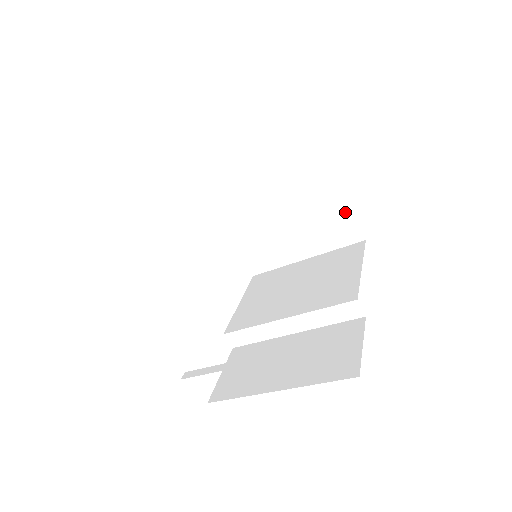
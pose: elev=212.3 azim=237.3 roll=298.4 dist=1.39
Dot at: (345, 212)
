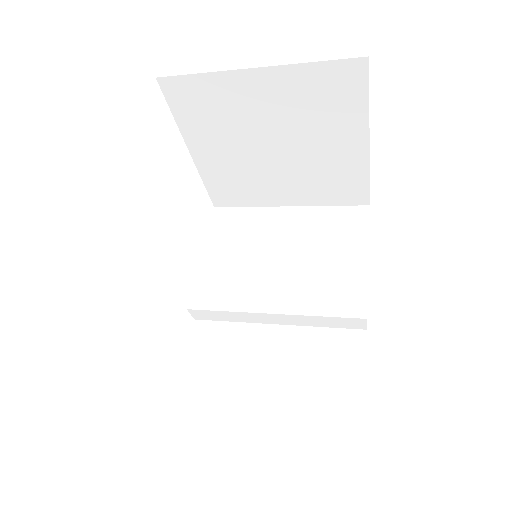
Dot at: (360, 175)
